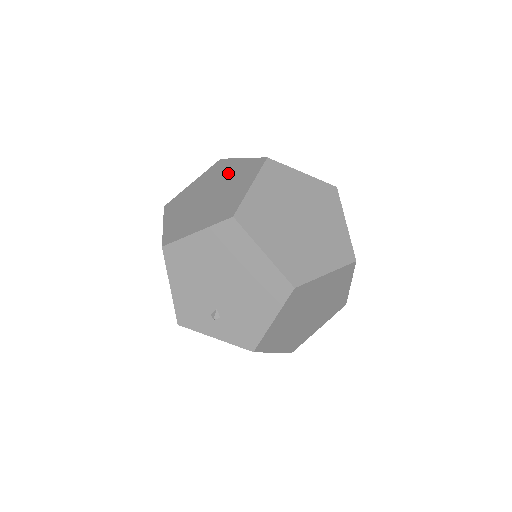
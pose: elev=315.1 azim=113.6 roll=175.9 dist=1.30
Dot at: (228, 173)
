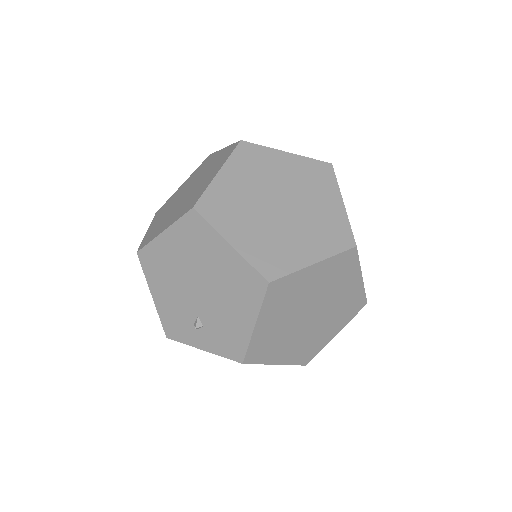
Dot at: (208, 166)
